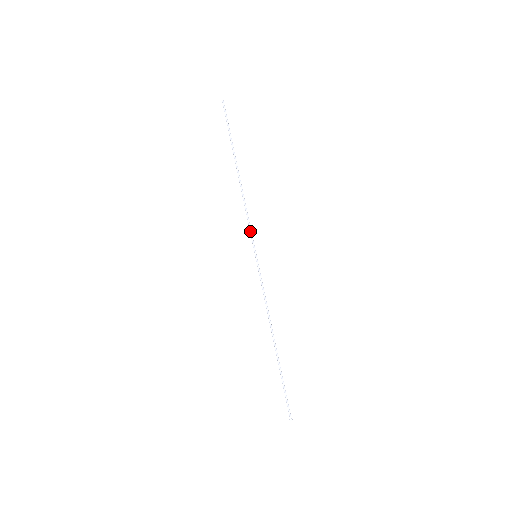
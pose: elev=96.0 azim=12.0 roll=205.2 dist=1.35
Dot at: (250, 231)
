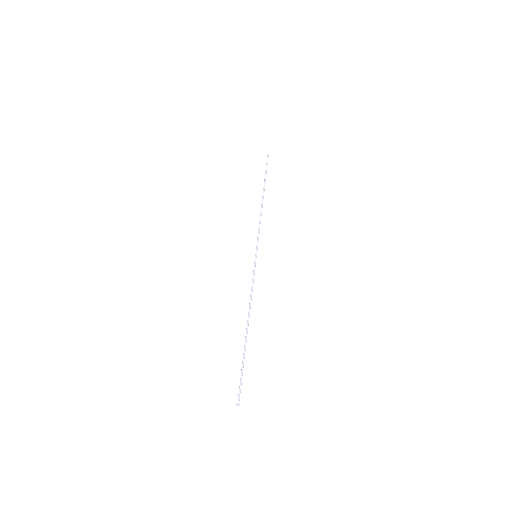
Dot at: (258, 237)
